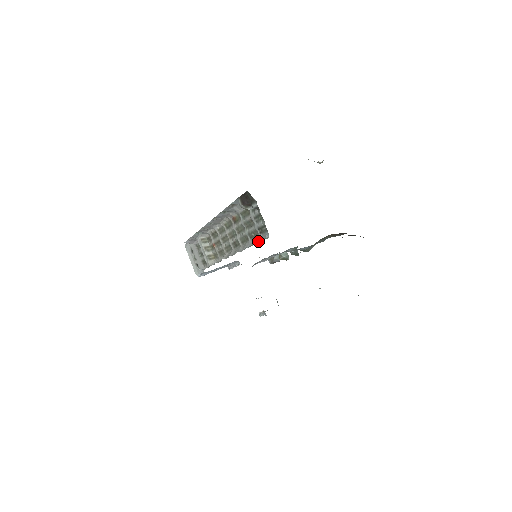
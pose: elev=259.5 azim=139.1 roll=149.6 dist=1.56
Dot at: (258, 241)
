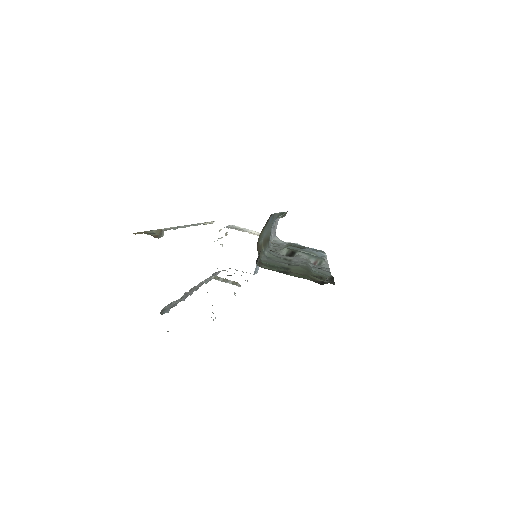
Dot at: occluded
